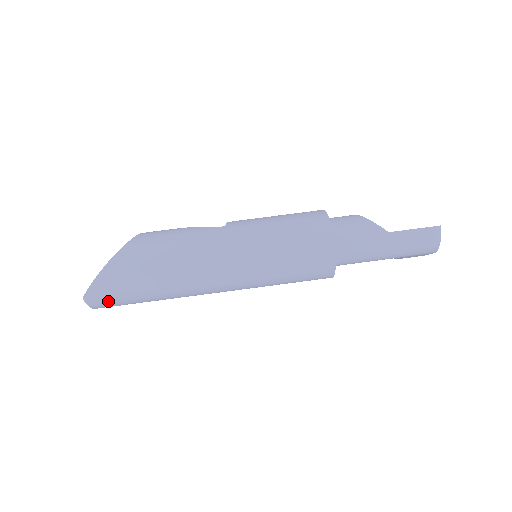
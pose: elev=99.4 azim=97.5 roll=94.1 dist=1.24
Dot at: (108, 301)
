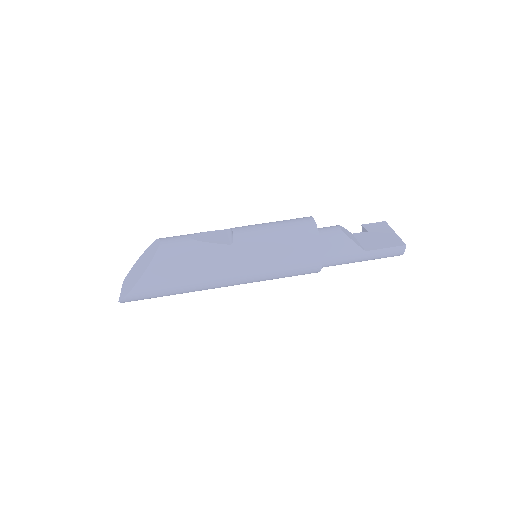
Dot at: occluded
